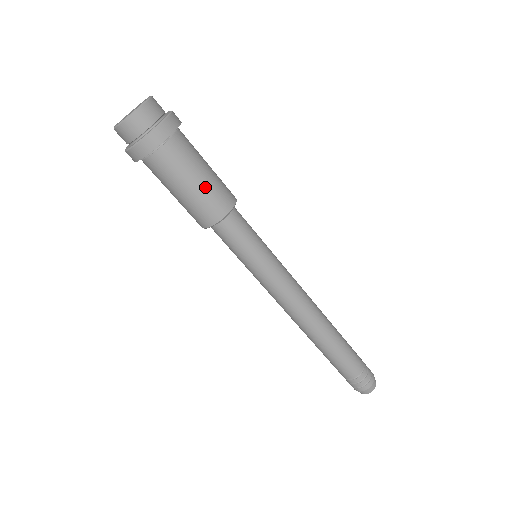
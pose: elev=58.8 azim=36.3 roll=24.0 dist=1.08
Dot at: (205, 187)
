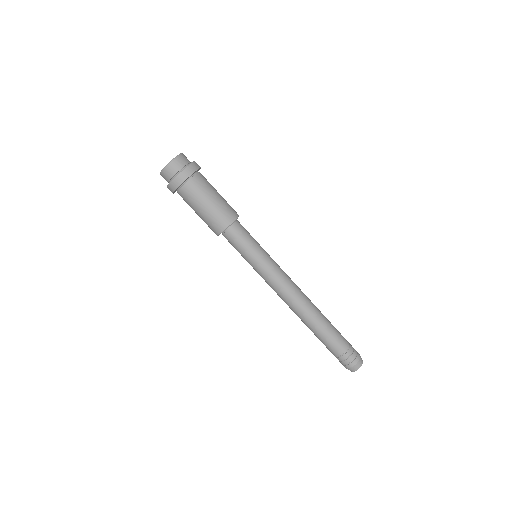
Dot at: (219, 203)
